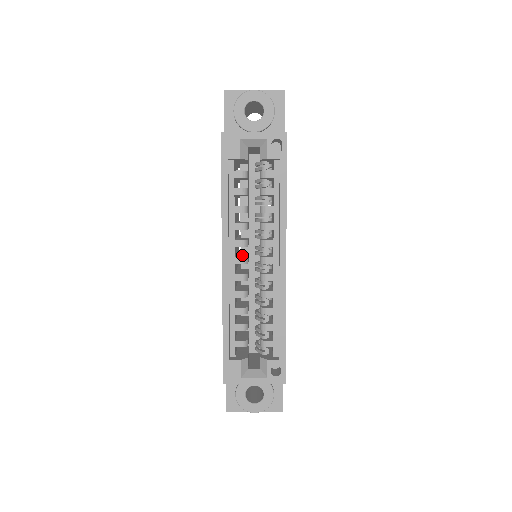
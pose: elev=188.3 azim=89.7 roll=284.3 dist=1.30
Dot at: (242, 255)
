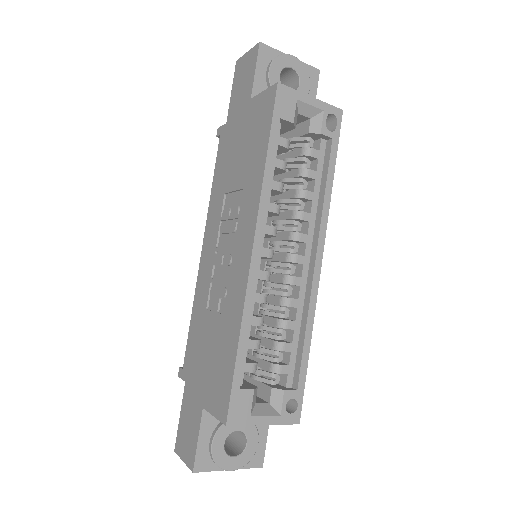
Dot at: occluded
